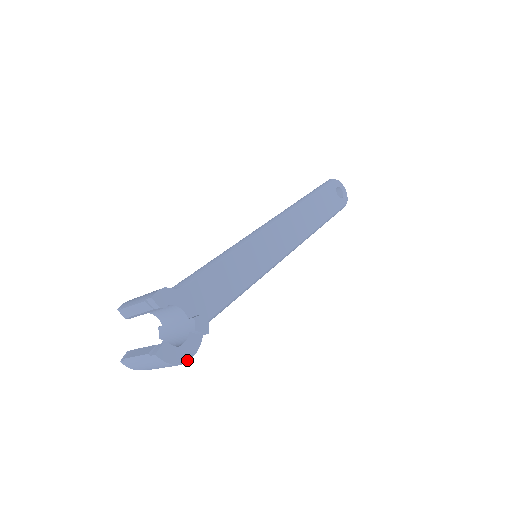
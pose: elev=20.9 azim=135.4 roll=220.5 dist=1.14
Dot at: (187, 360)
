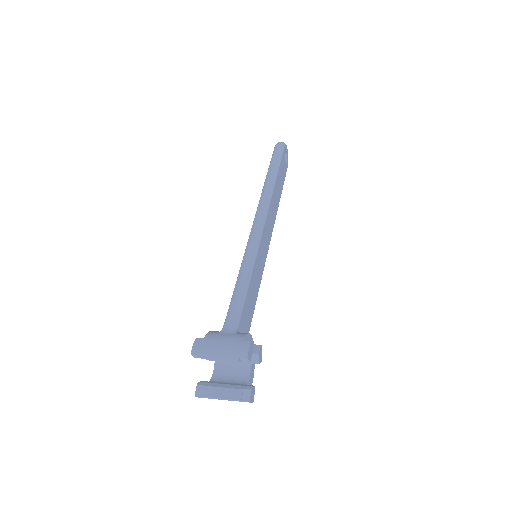
Dot at: occluded
